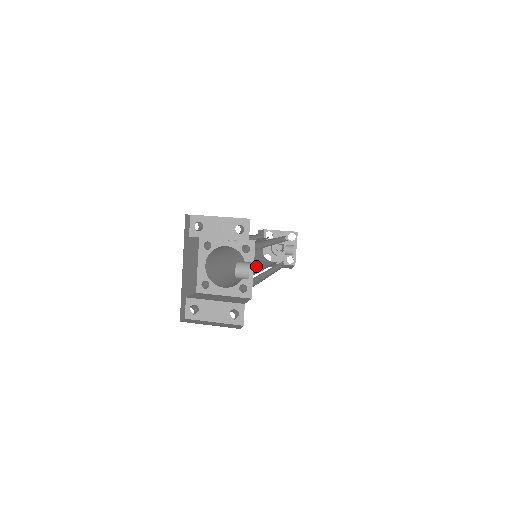
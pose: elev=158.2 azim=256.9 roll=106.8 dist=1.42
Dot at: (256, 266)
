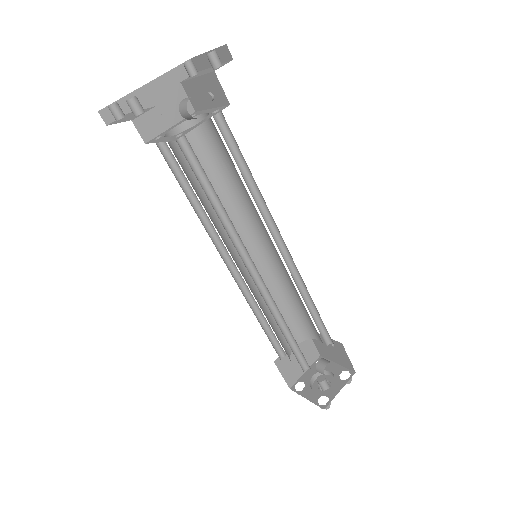
Dot at: (257, 300)
